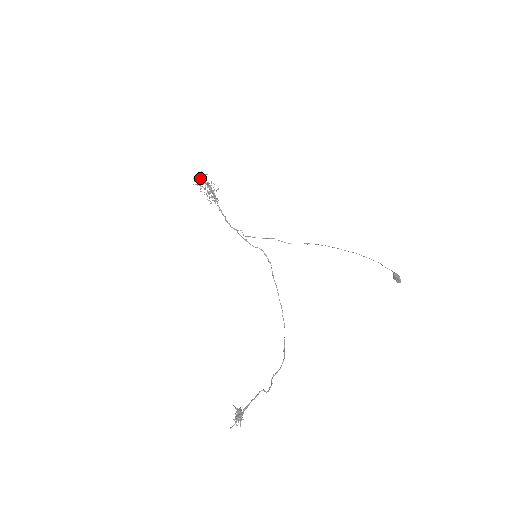
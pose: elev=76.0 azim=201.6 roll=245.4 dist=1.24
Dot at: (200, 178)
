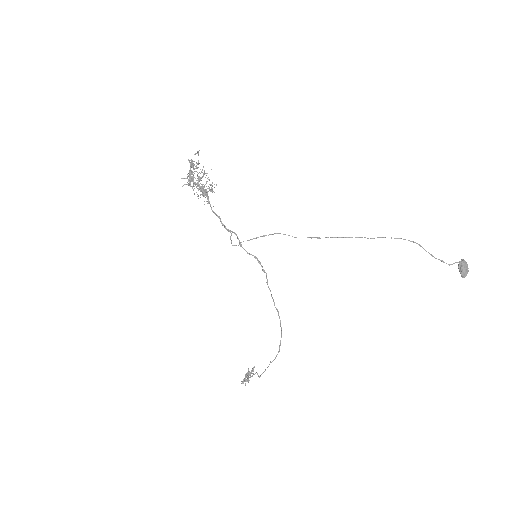
Dot at: (185, 178)
